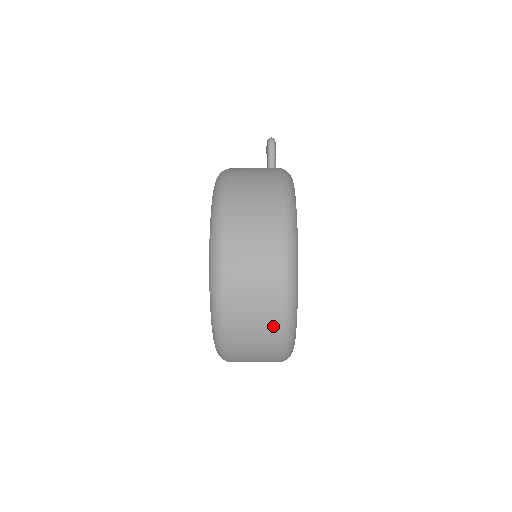
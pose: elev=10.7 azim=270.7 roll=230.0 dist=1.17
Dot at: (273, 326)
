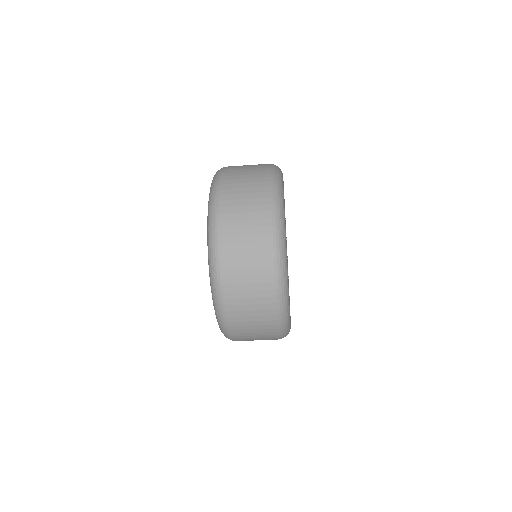
Dot at: (263, 233)
